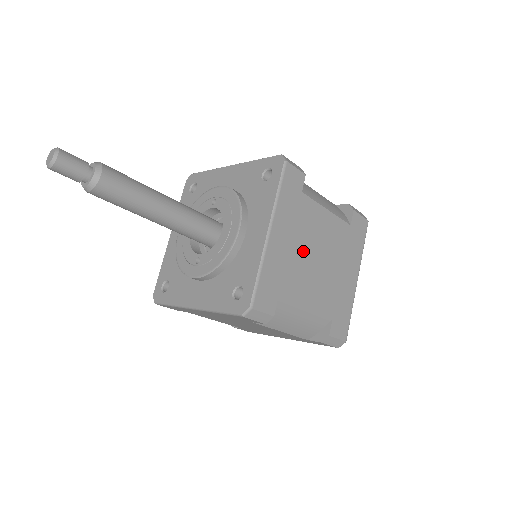
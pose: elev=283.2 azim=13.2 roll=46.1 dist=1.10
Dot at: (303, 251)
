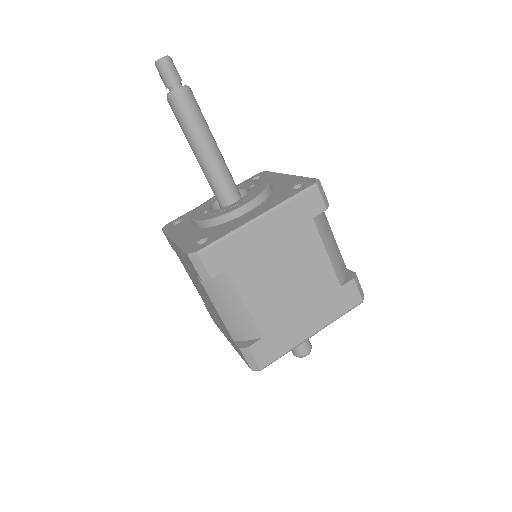
Dot at: (278, 260)
